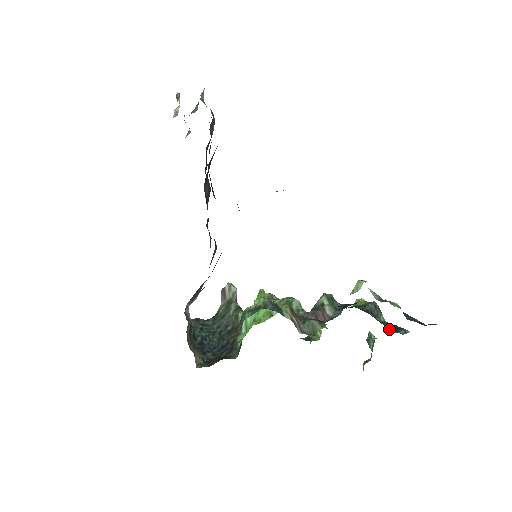
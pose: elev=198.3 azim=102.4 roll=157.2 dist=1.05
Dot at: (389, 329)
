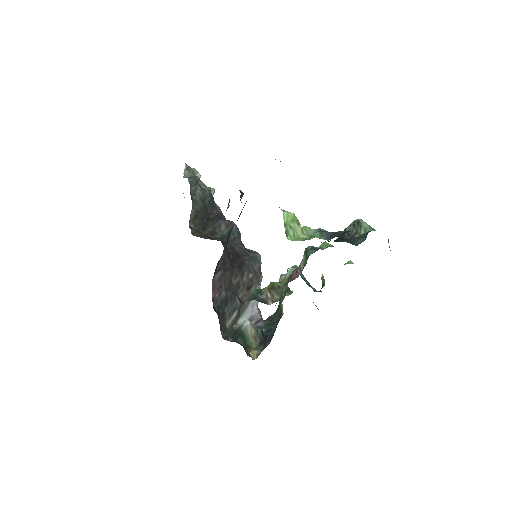
Dot at: occluded
